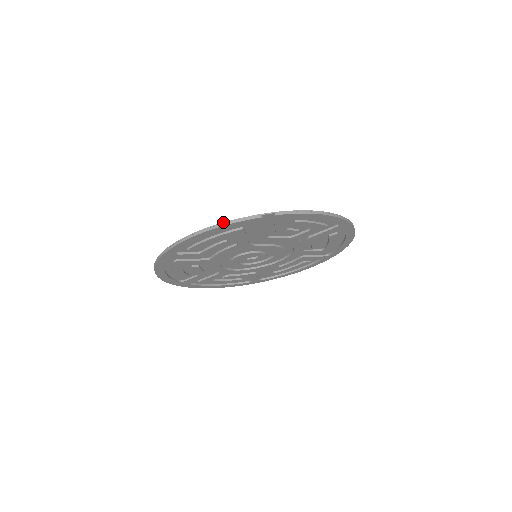
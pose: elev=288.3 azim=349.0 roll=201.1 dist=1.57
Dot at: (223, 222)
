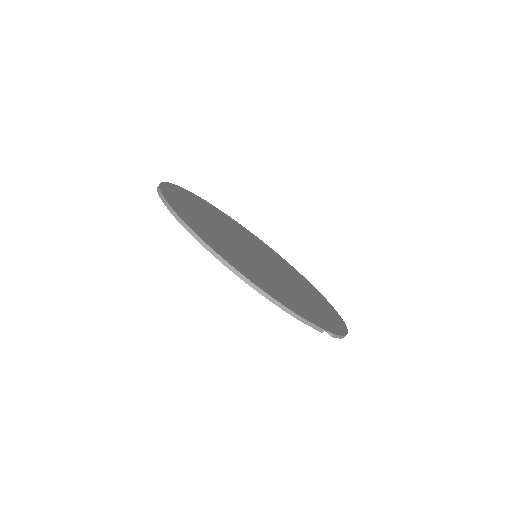
Dot at: (299, 315)
